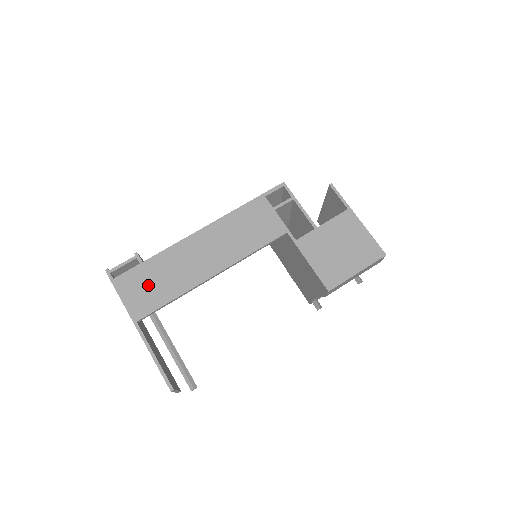
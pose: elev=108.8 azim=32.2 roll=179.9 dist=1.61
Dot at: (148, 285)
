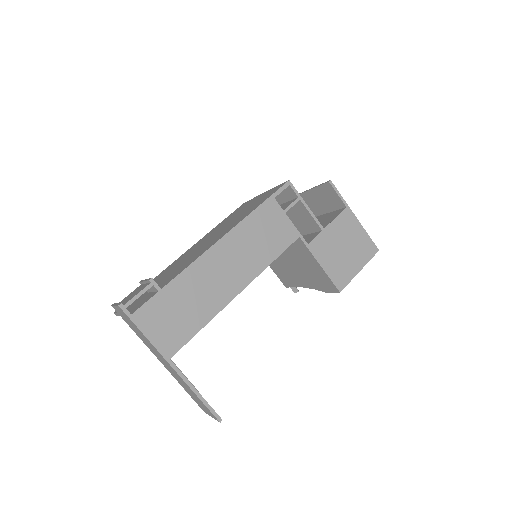
Dot at: (173, 315)
